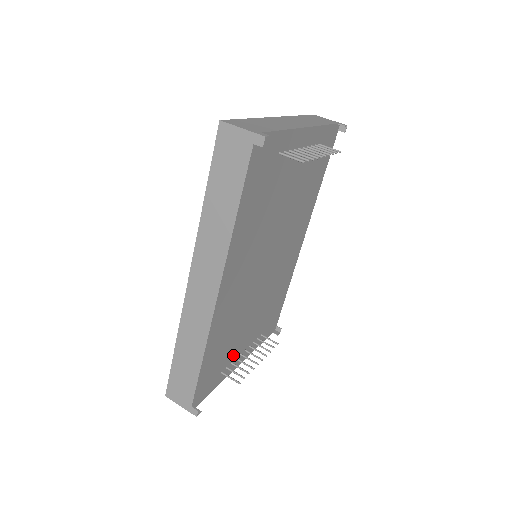
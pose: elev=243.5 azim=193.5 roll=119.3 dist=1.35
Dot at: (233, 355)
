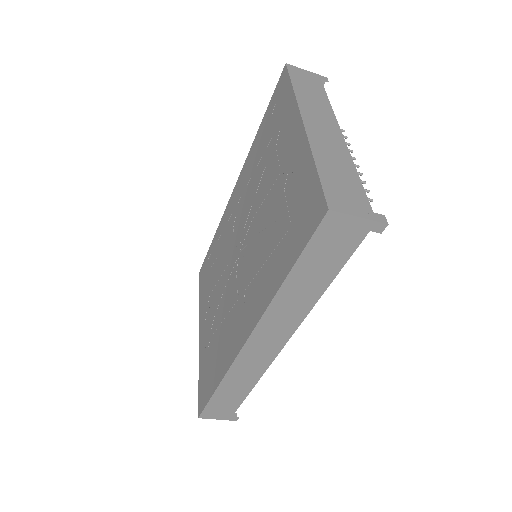
Dot at: occluded
